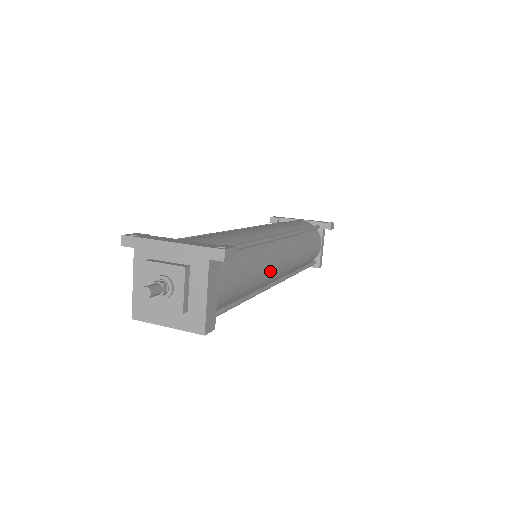
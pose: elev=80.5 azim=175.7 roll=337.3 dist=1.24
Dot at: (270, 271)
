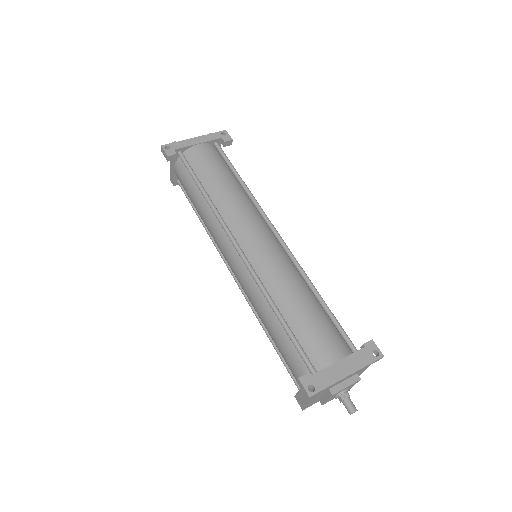
Dot at: occluded
